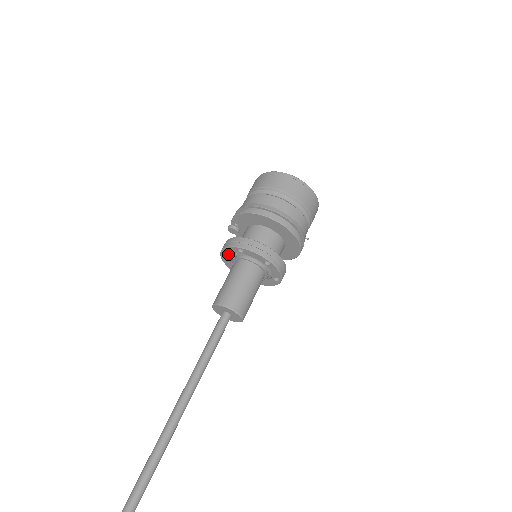
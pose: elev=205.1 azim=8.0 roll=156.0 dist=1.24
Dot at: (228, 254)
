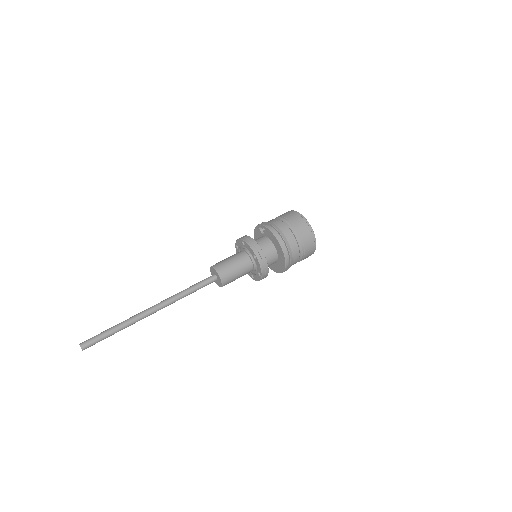
Dot at: (246, 246)
